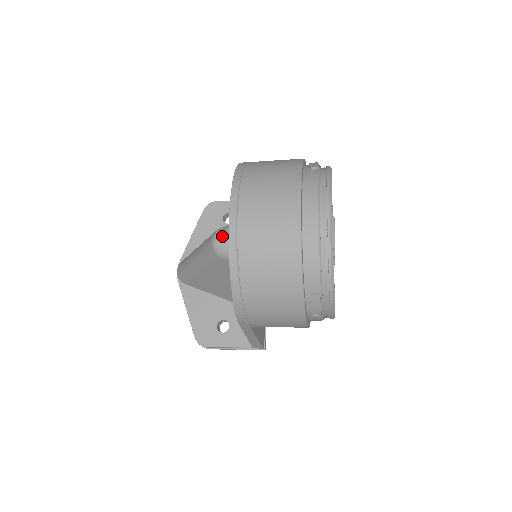
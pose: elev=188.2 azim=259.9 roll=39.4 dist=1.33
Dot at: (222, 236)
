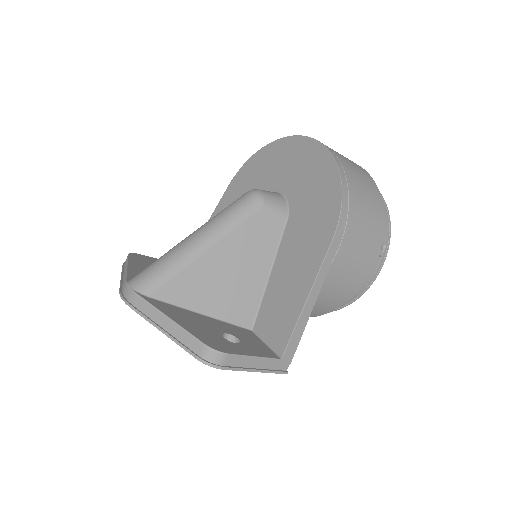
Dot at: (263, 190)
